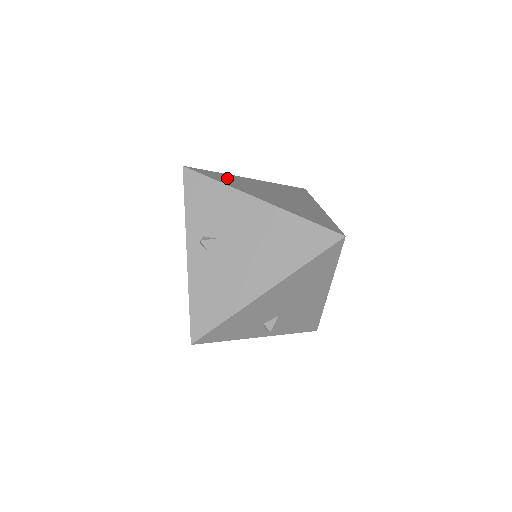
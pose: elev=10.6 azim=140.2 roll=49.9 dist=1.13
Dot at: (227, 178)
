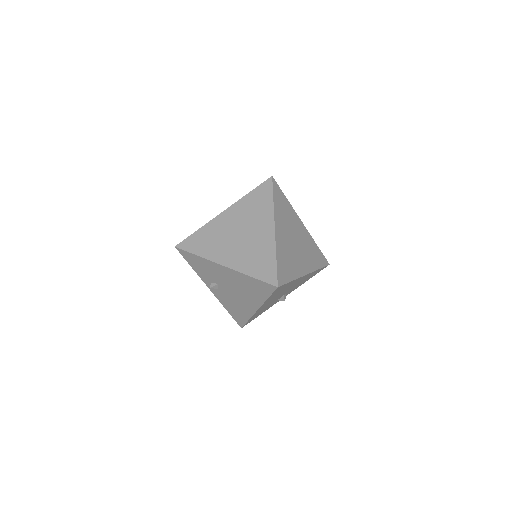
Dot at: (204, 238)
